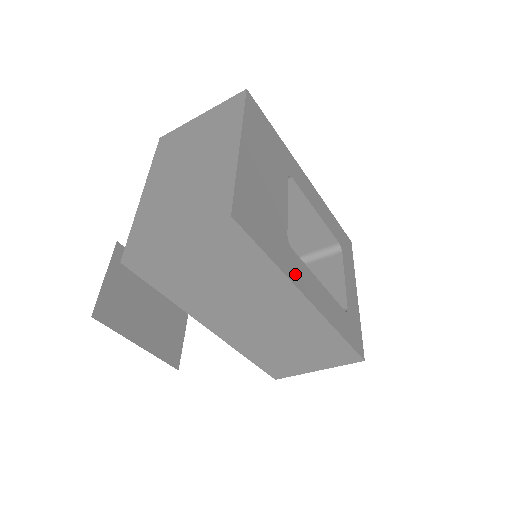
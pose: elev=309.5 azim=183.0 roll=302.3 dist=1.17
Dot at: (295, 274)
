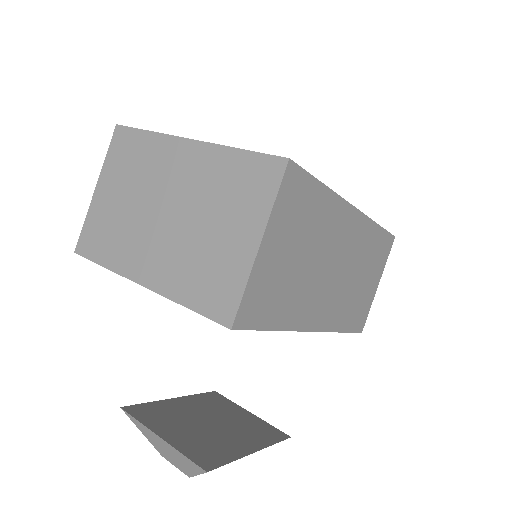
Dot at: occluded
